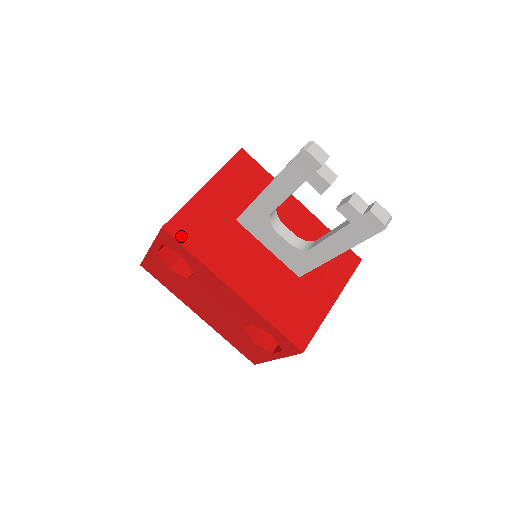
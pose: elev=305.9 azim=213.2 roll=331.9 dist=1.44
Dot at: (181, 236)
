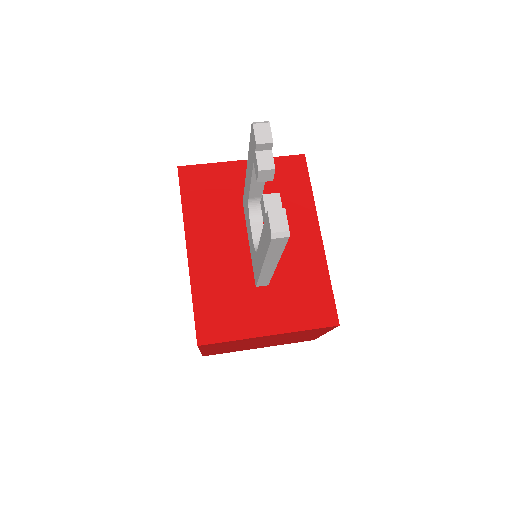
Dot at: (186, 182)
